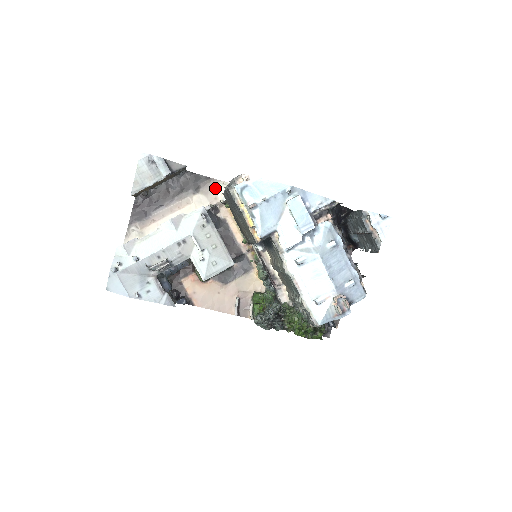
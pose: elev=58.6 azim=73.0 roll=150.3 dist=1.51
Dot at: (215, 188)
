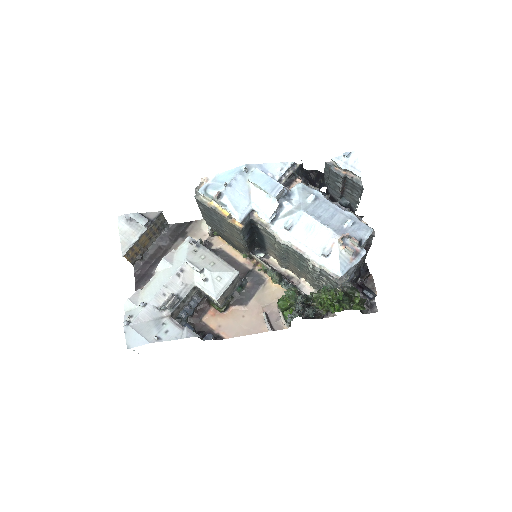
Dot at: (200, 227)
